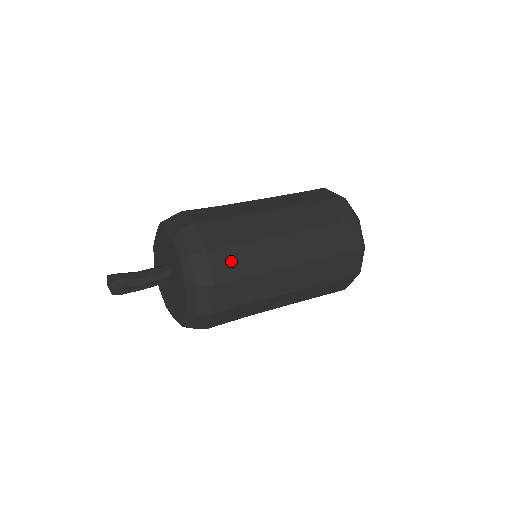
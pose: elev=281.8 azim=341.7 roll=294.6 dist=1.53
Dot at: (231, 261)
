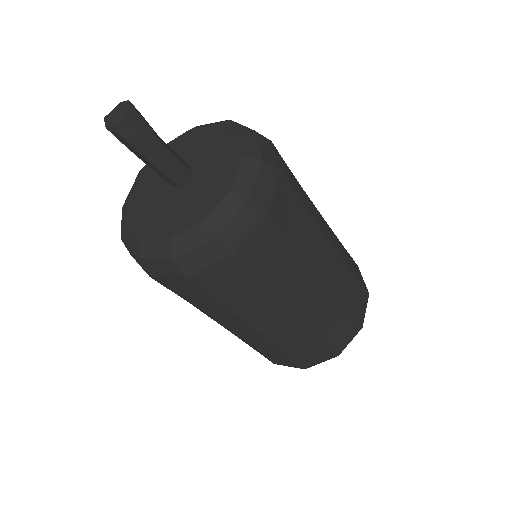
Dot at: (290, 211)
